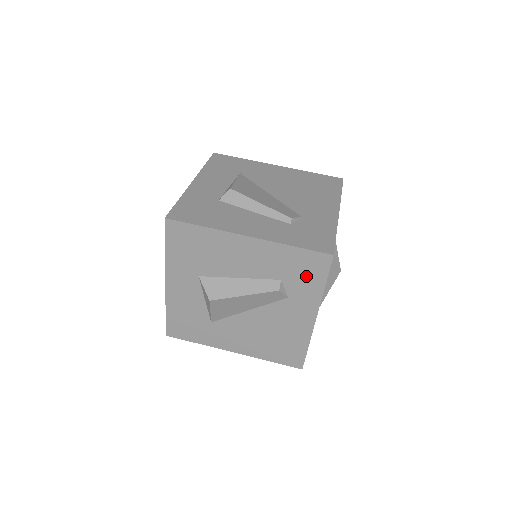
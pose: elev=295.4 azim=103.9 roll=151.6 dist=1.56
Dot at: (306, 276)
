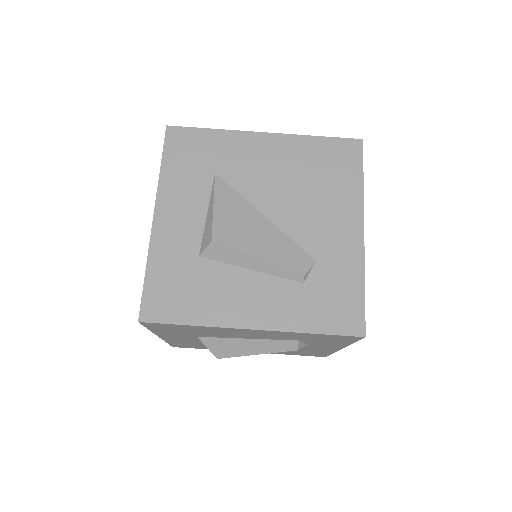
Dot at: (329, 340)
